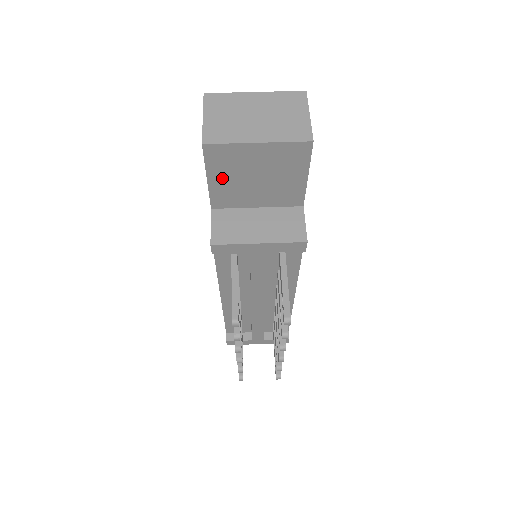
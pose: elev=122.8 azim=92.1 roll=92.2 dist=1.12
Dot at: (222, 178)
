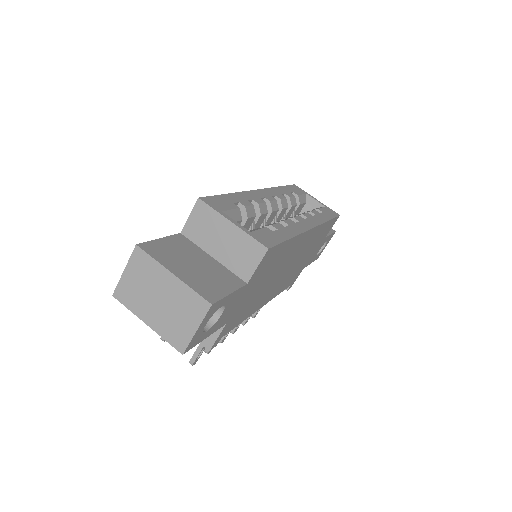
Dot at: occluded
